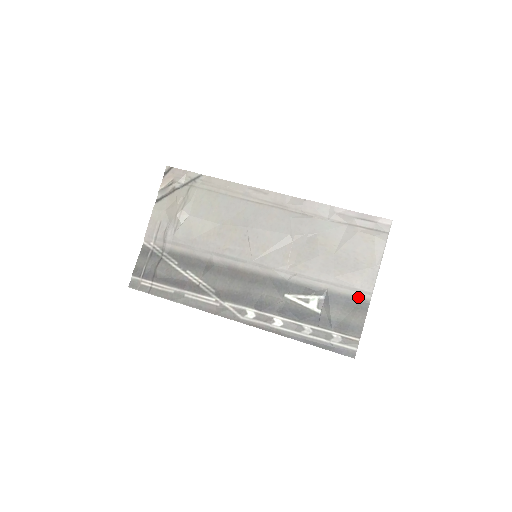
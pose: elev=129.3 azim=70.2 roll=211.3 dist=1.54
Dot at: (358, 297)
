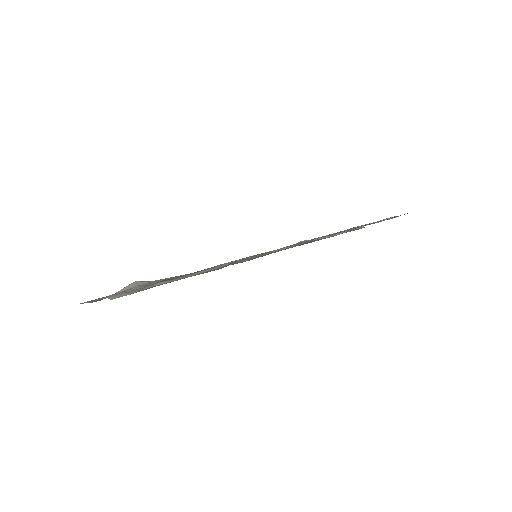
Dot at: (356, 229)
